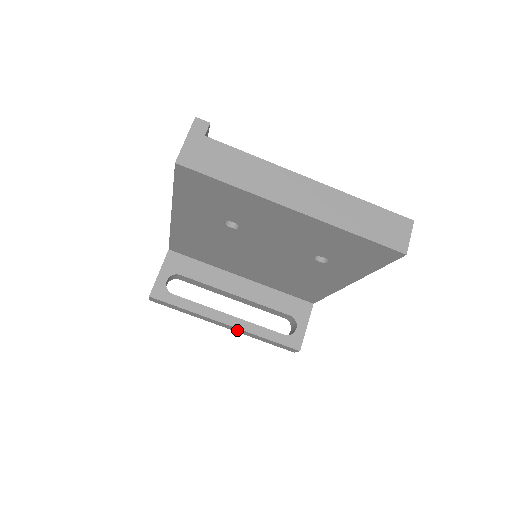
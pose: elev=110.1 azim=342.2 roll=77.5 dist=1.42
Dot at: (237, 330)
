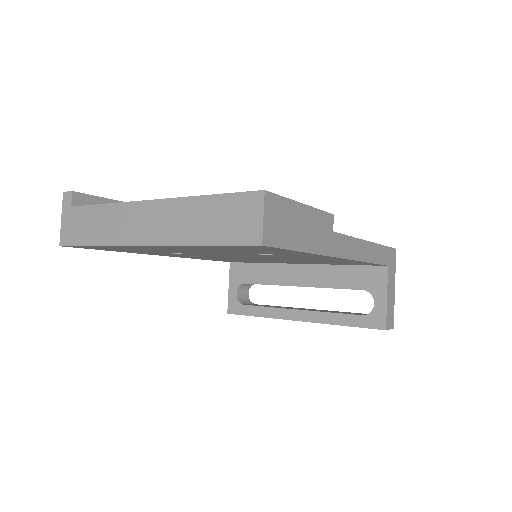
Dot at: occluded
